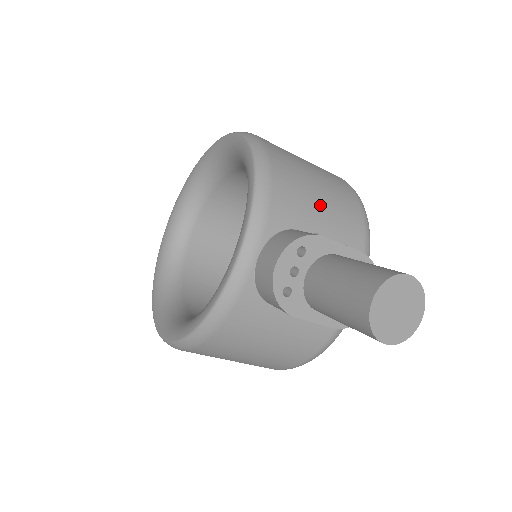
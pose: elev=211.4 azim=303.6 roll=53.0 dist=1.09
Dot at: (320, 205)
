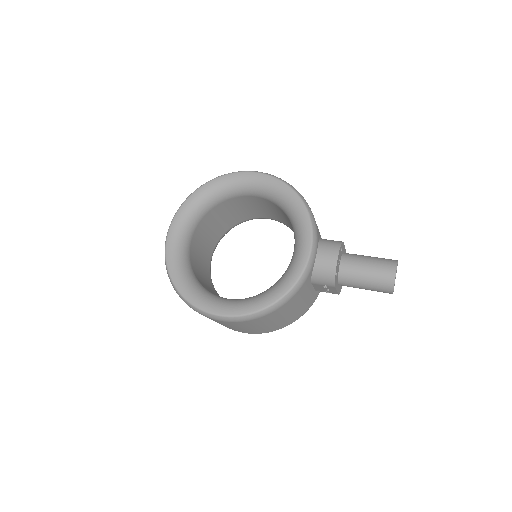
Dot at: occluded
